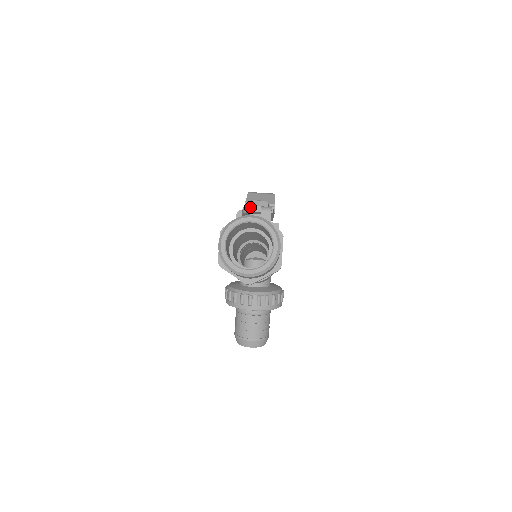
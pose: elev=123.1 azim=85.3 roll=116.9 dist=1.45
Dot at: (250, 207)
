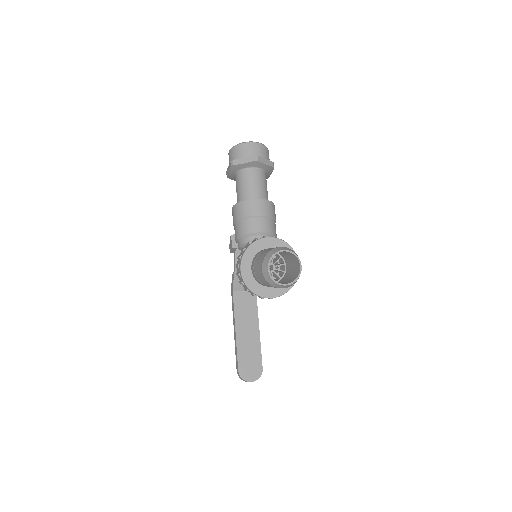
Dot at: occluded
